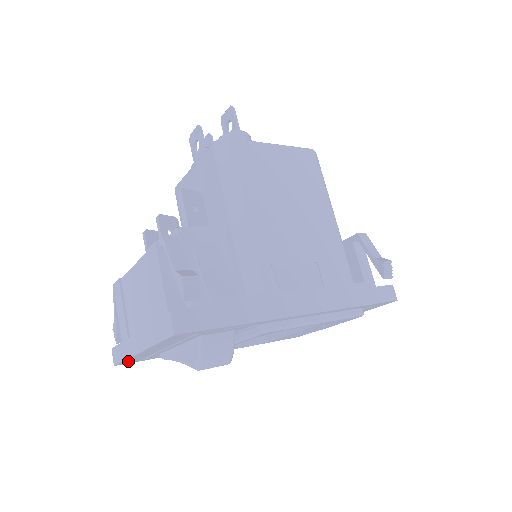
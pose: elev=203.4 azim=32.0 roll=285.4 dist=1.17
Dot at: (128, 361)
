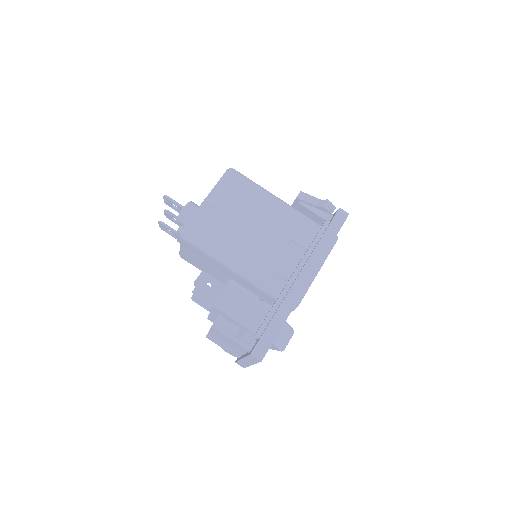
Dot at: occluded
